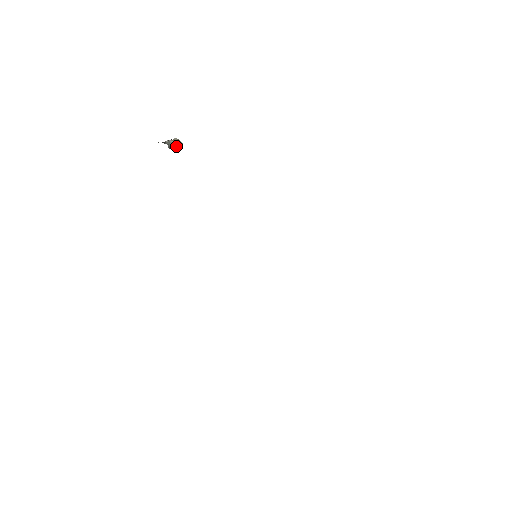
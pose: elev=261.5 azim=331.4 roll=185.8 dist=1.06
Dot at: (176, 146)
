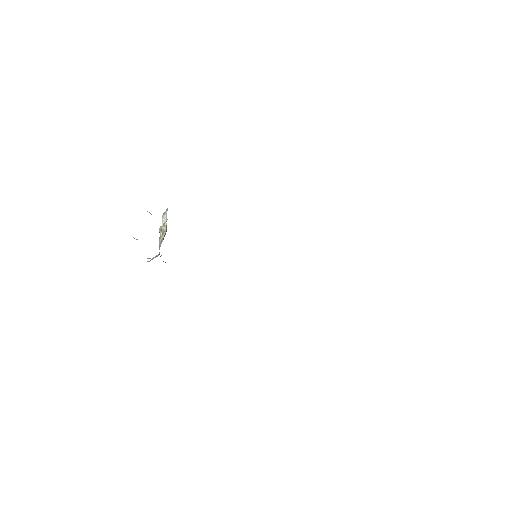
Dot at: occluded
